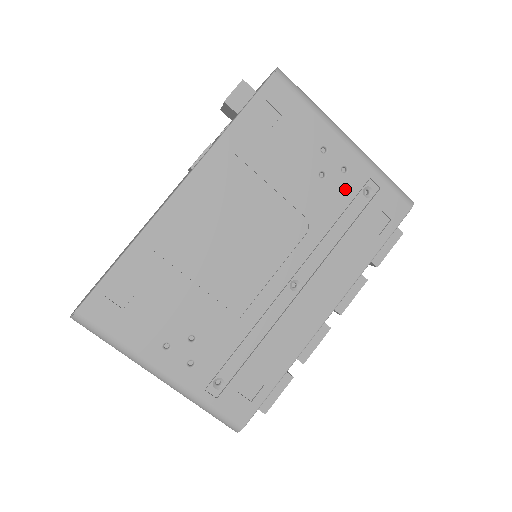
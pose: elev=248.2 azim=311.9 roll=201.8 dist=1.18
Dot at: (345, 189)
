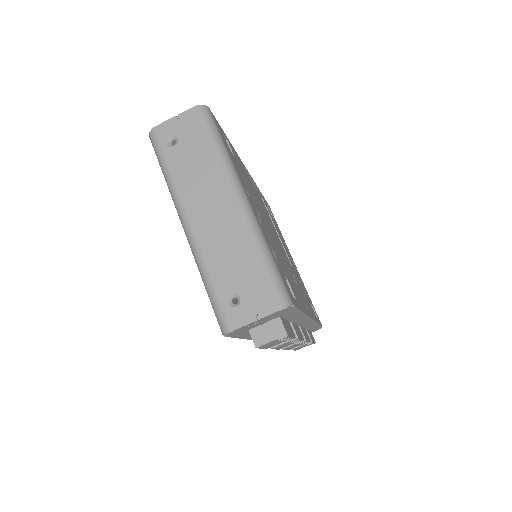
Dot at: (299, 277)
